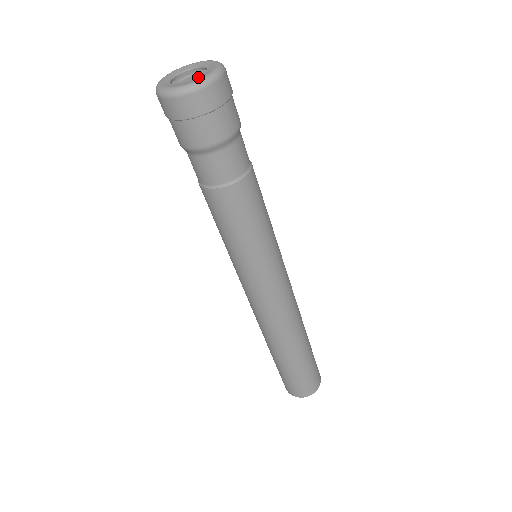
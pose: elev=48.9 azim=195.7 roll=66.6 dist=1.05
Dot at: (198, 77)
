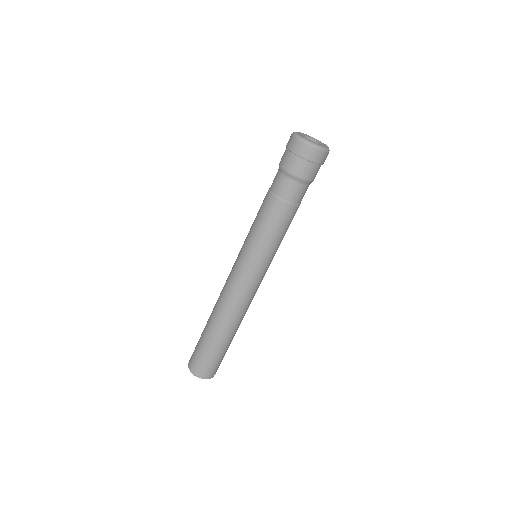
Dot at: (311, 141)
